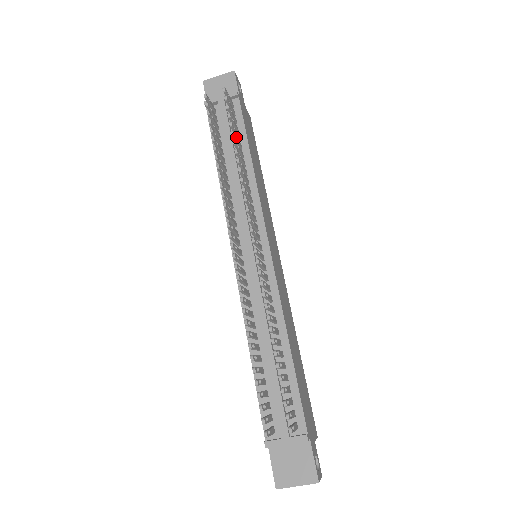
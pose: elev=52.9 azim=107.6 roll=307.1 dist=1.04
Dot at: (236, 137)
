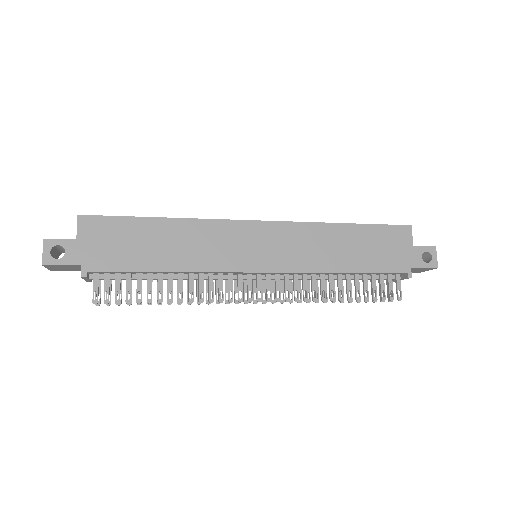
Dot at: occluded
